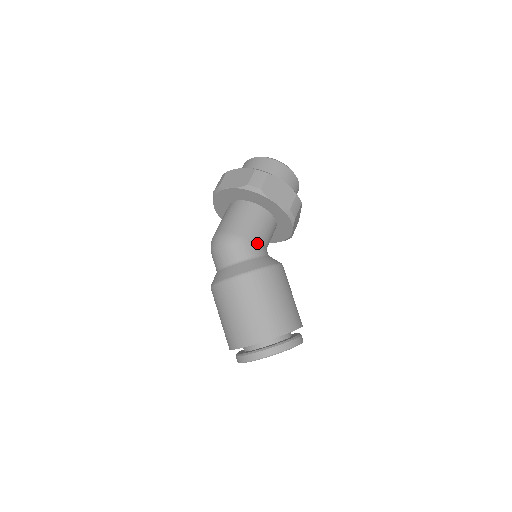
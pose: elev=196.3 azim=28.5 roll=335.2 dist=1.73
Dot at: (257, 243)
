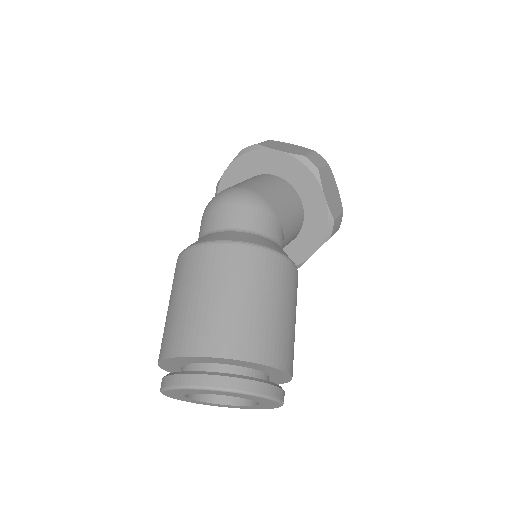
Dot at: (282, 230)
